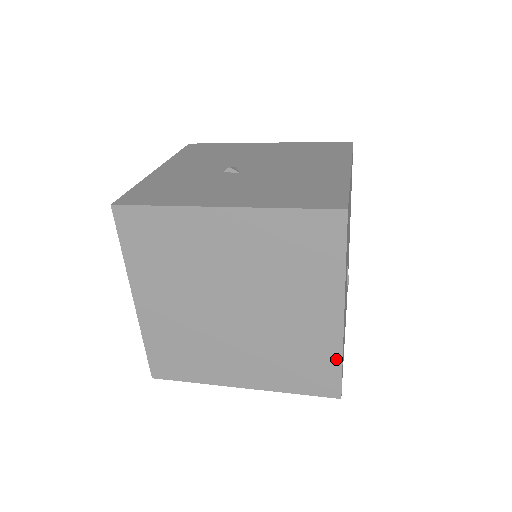
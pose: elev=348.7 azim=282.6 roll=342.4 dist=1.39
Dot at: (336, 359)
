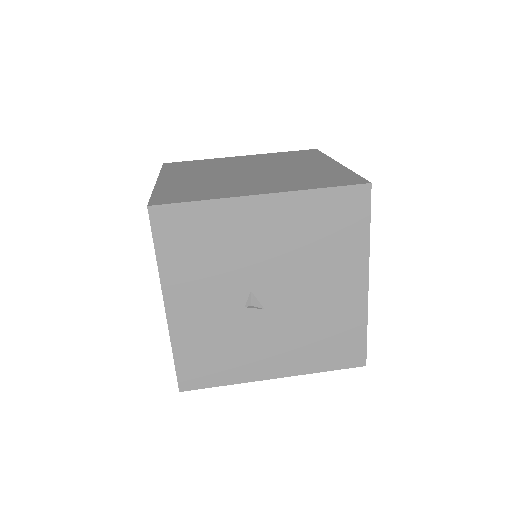
Dot at: occluded
